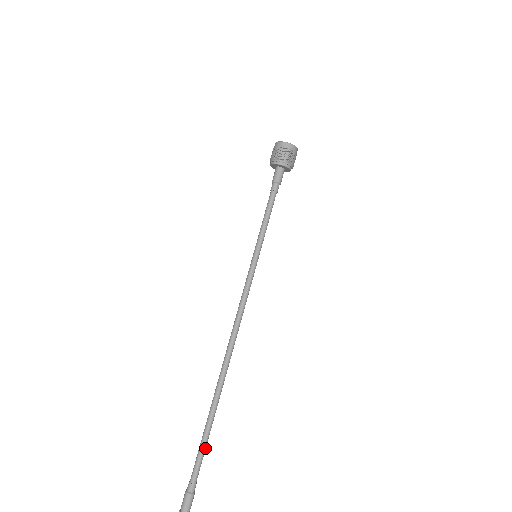
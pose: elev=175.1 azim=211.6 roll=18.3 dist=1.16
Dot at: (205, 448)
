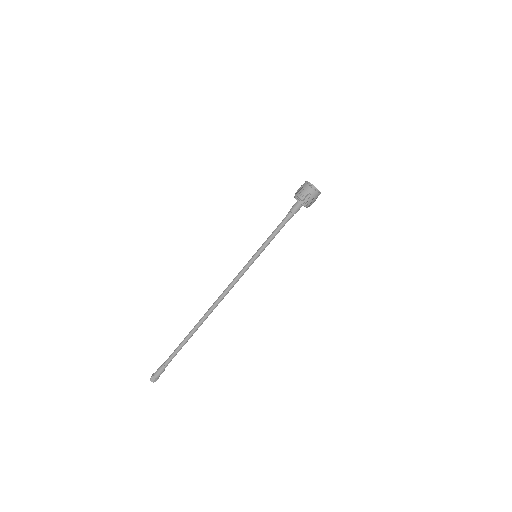
Dot at: (178, 351)
